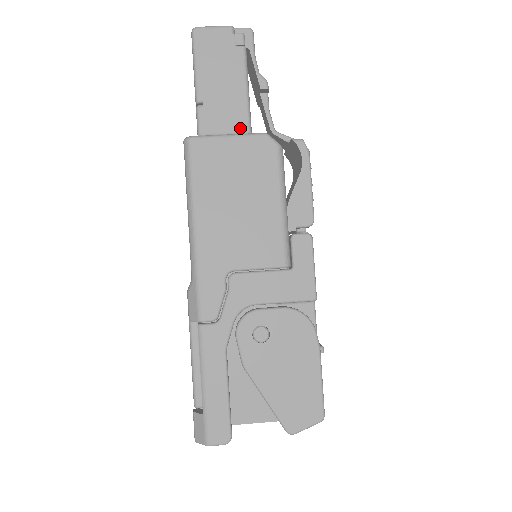
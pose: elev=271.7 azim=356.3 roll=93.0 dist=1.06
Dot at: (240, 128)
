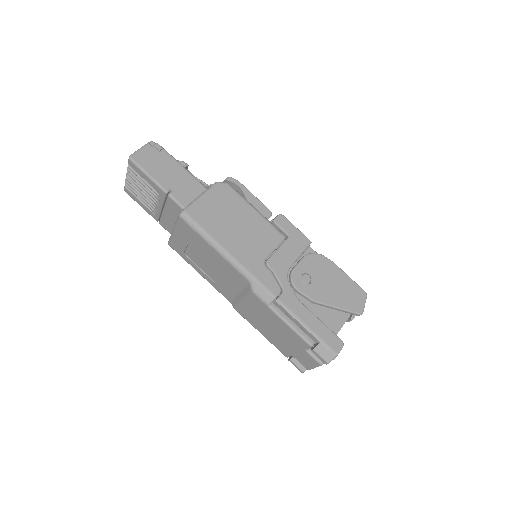
Dot at: (200, 190)
